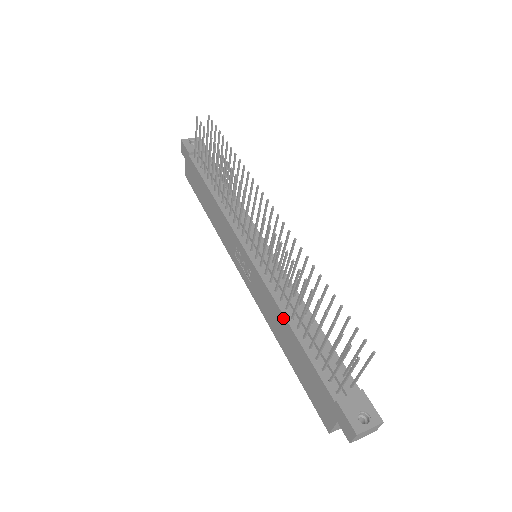
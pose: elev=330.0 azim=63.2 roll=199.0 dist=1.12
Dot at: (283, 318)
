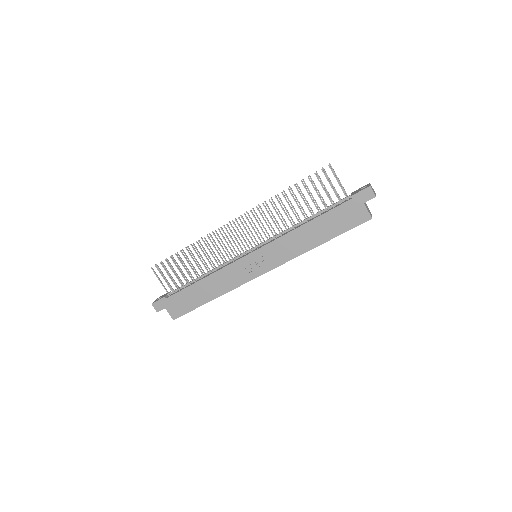
Dot at: (299, 229)
